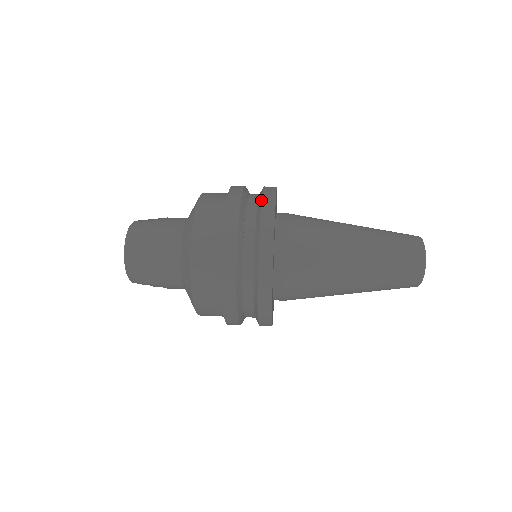
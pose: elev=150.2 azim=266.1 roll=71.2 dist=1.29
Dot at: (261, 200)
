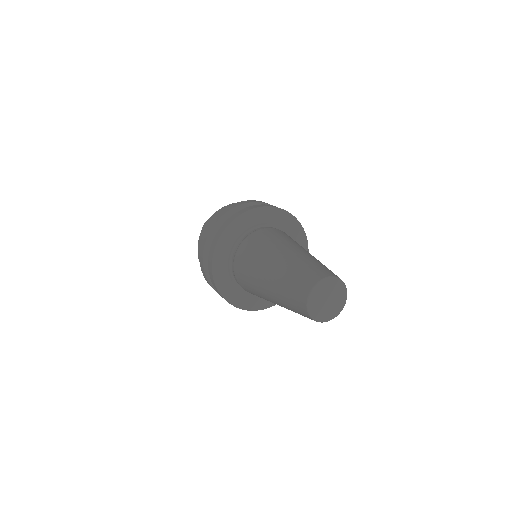
Dot at: occluded
